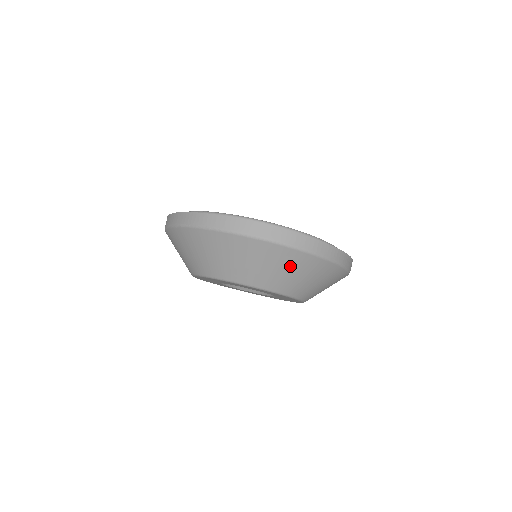
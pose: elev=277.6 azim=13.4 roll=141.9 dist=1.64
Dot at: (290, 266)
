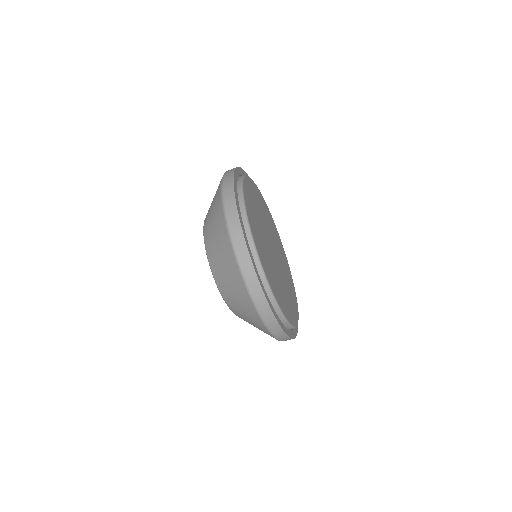
Dot at: (246, 310)
